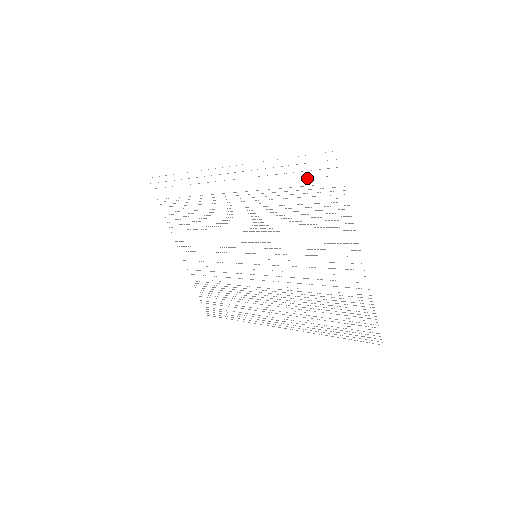
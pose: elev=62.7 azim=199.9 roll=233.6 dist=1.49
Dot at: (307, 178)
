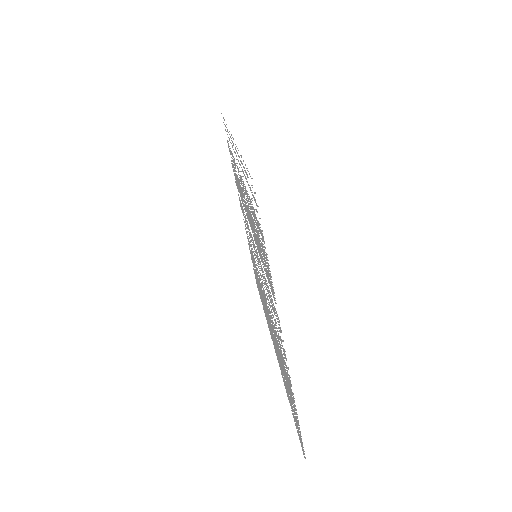
Dot at: (252, 198)
